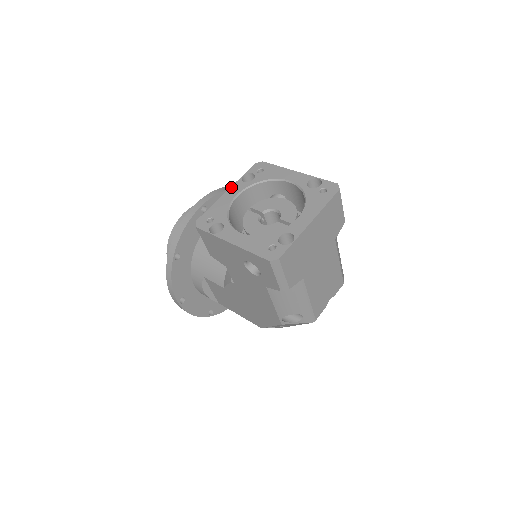
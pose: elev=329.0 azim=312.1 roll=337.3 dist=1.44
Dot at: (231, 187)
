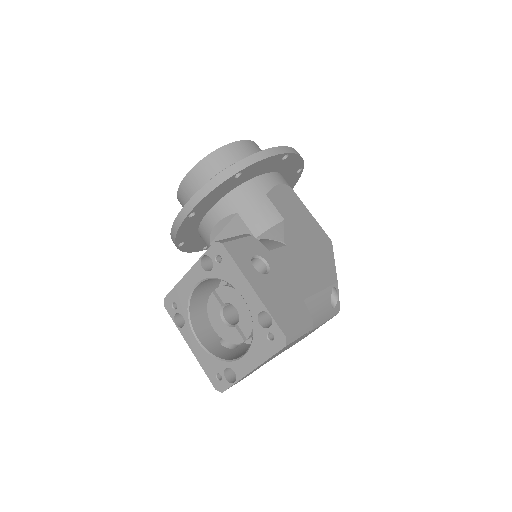
Dot at: (191, 269)
